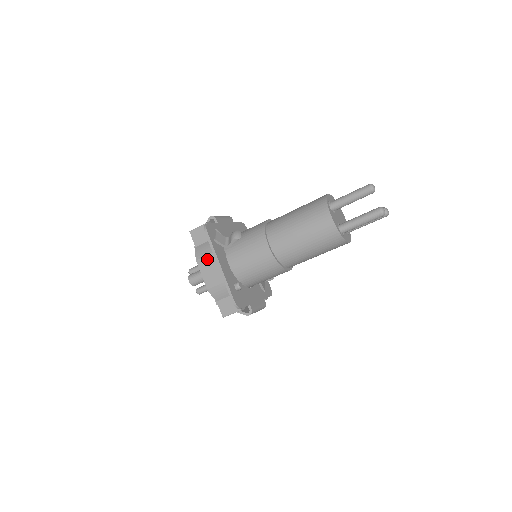
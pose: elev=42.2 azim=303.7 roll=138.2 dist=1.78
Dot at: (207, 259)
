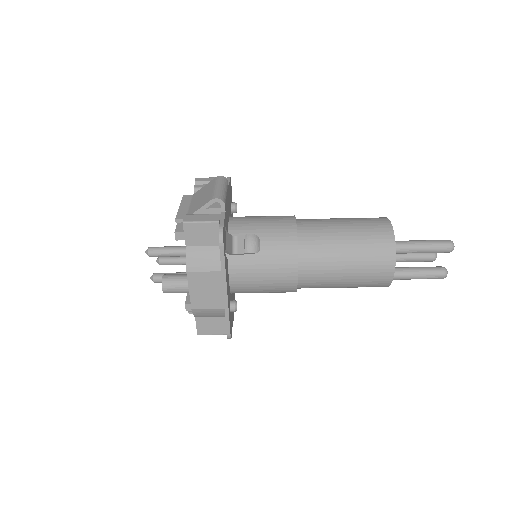
Dot at: (206, 276)
